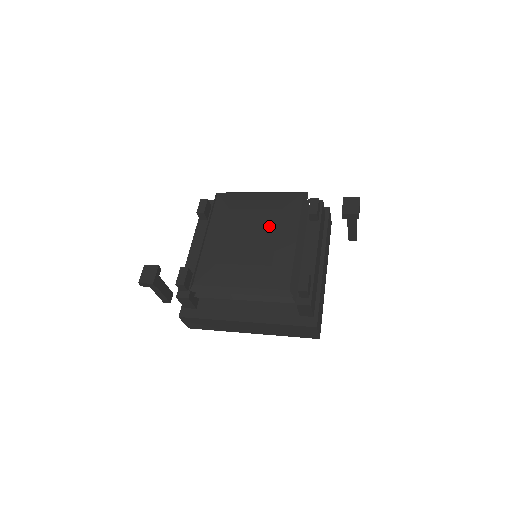
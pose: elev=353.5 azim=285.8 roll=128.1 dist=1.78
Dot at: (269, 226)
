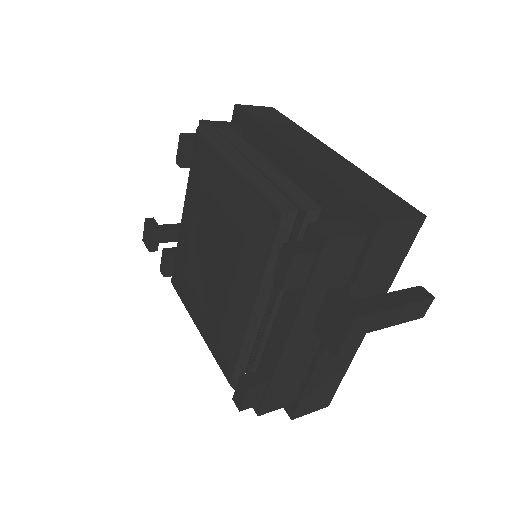
Dot at: (227, 258)
